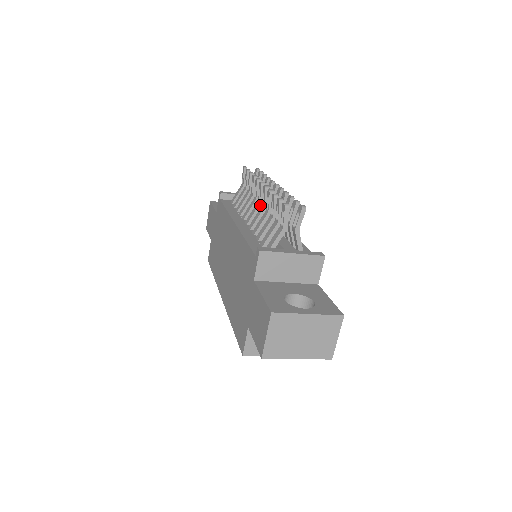
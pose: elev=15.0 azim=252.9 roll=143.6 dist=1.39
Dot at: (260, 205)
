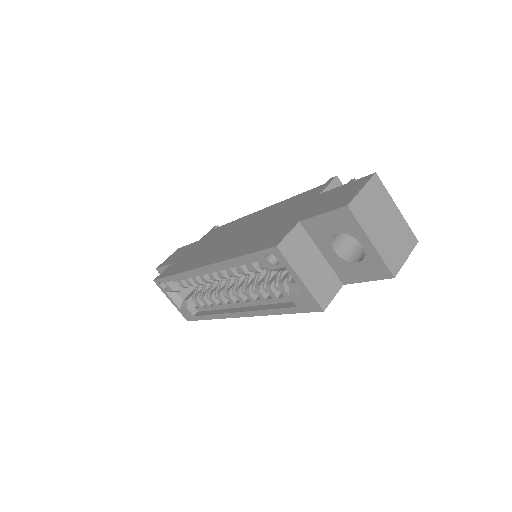
Dot at: occluded
